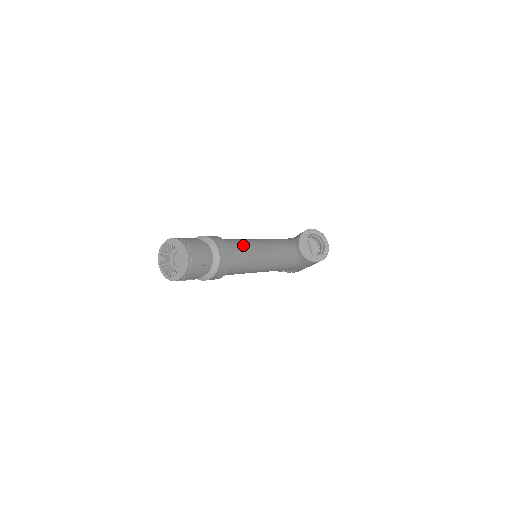
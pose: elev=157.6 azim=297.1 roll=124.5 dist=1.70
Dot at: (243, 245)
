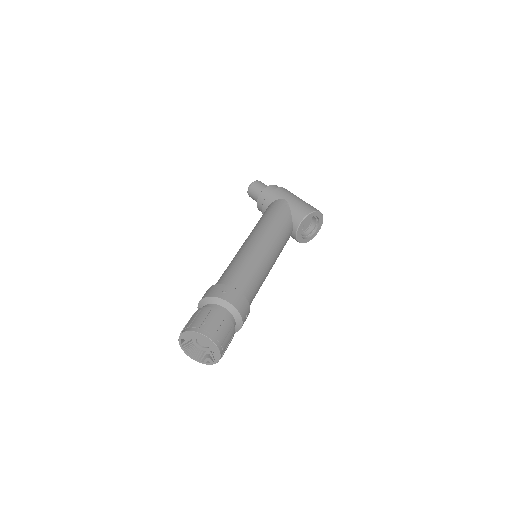
Dot at: (258, 282)
